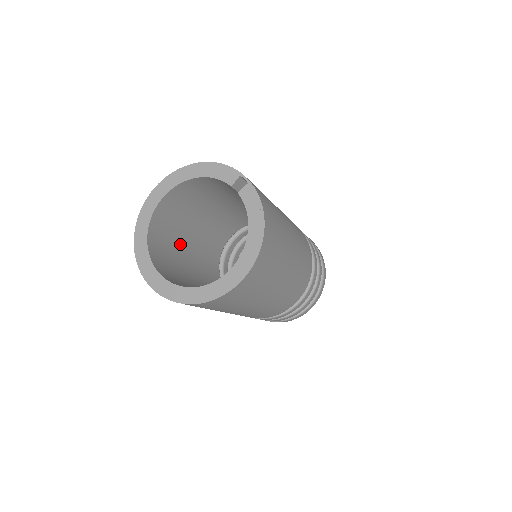
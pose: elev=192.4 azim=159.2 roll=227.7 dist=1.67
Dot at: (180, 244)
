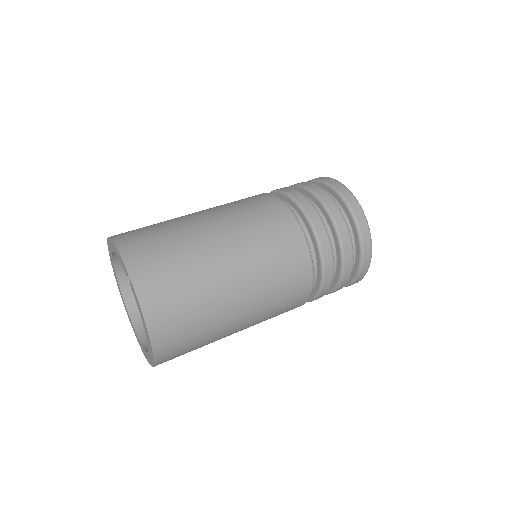
Dot at: occluded
